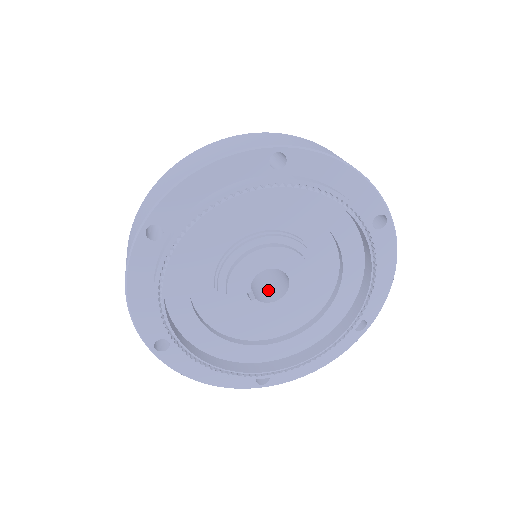
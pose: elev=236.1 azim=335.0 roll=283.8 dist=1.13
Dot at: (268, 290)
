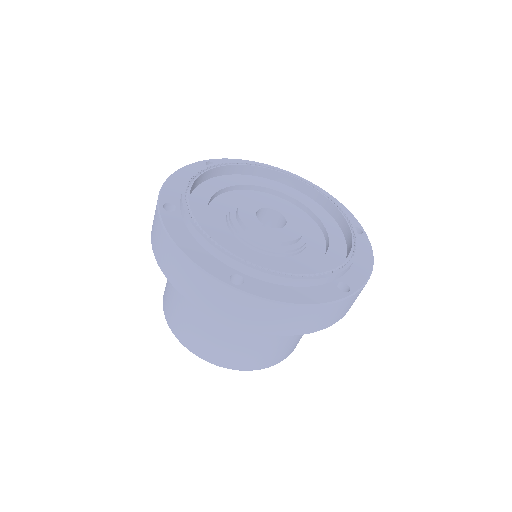
Dot at: occluded
